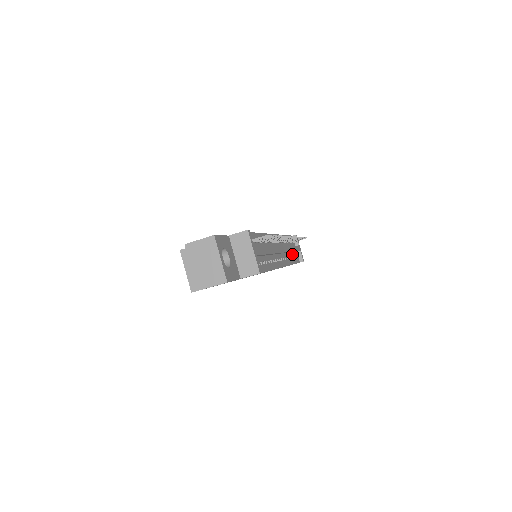
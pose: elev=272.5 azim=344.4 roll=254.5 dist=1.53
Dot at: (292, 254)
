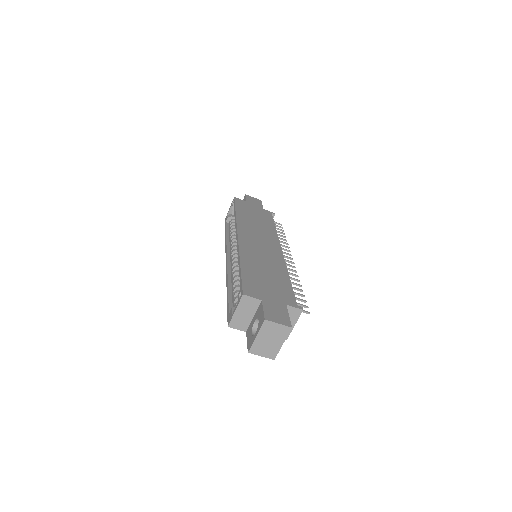
Dot at: occluded
